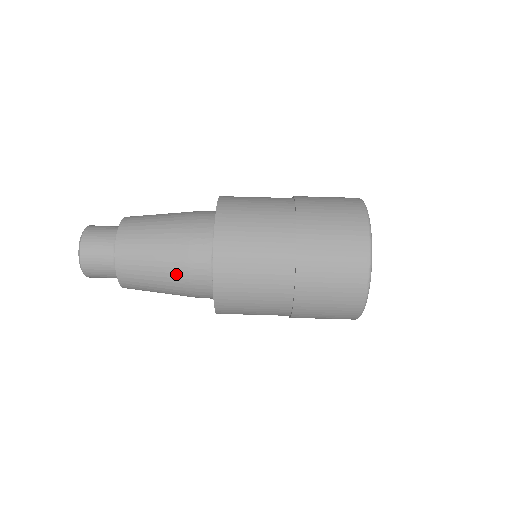
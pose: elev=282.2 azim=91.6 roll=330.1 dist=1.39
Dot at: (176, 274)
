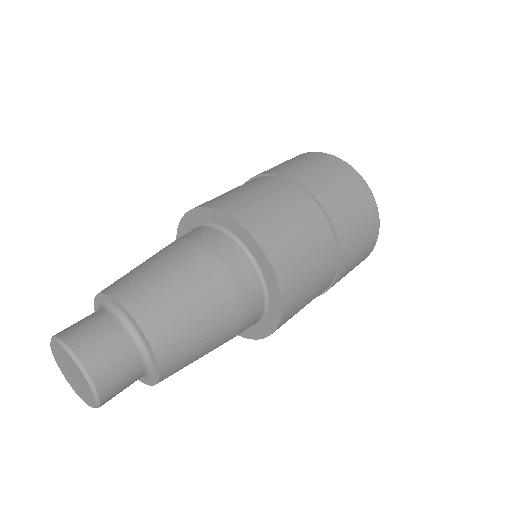
Dot at: (189, 255)
